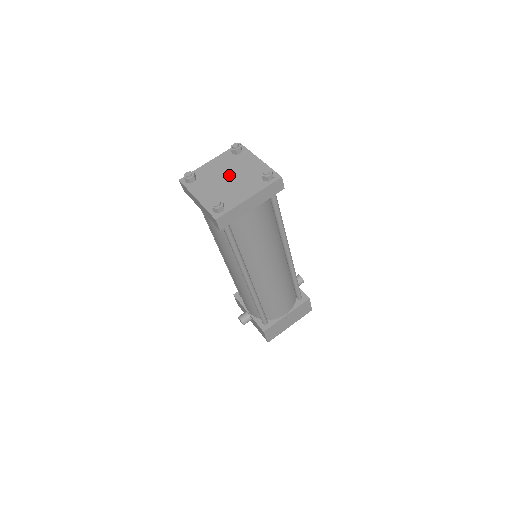
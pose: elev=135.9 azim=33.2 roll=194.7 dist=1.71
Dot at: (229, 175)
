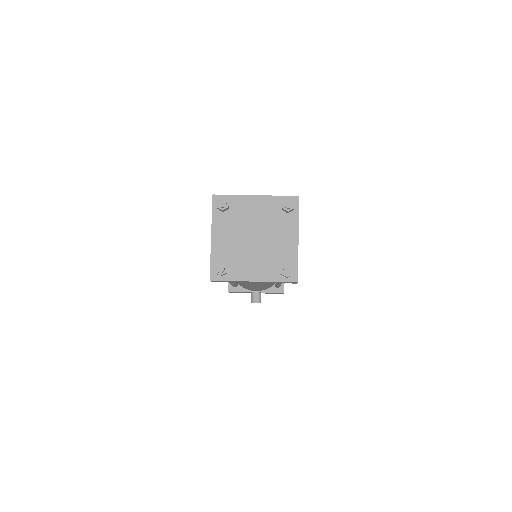
Dot at: (251, 234)
